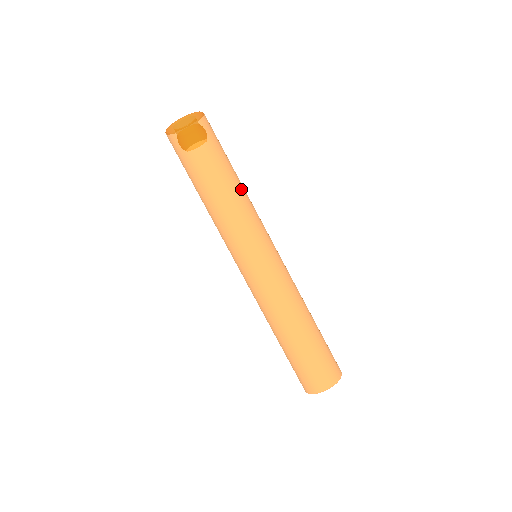
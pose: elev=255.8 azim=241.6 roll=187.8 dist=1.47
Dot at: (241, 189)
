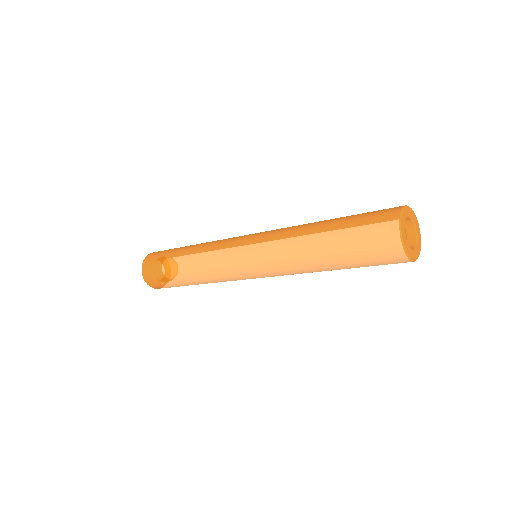
Dot at: occluded
